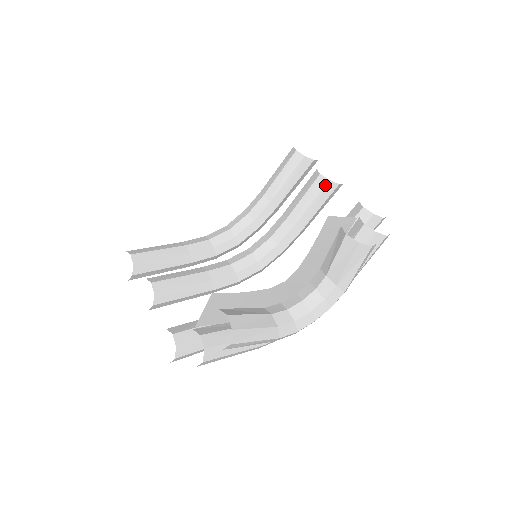
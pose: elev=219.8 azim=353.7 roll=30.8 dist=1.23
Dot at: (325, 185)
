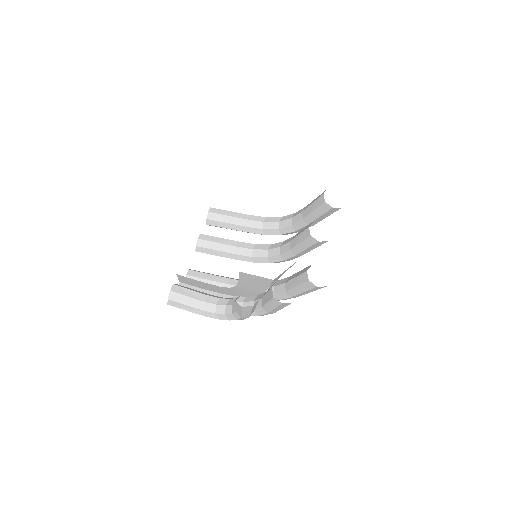
Dot at: (308, 237)
